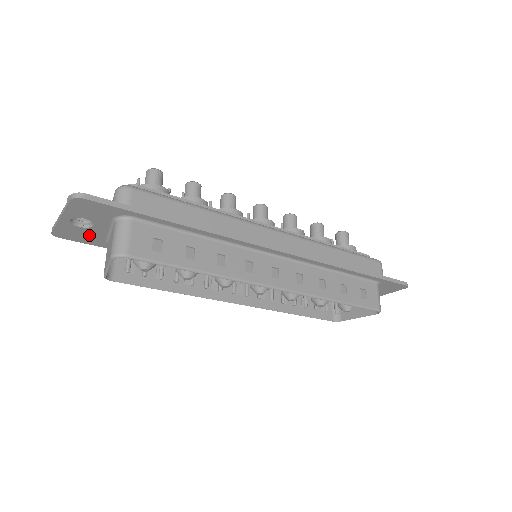
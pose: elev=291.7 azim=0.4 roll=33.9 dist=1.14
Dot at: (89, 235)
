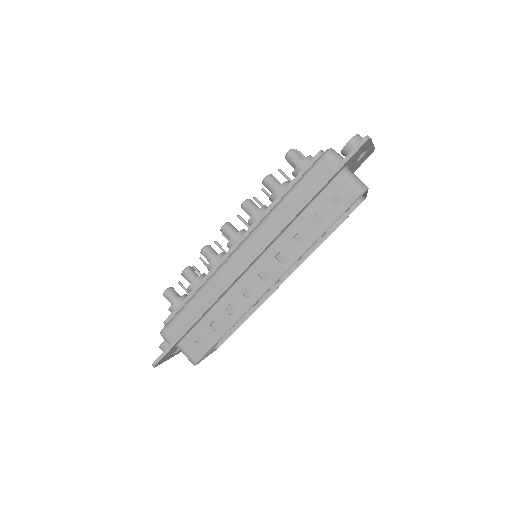
Dot at: occluded
